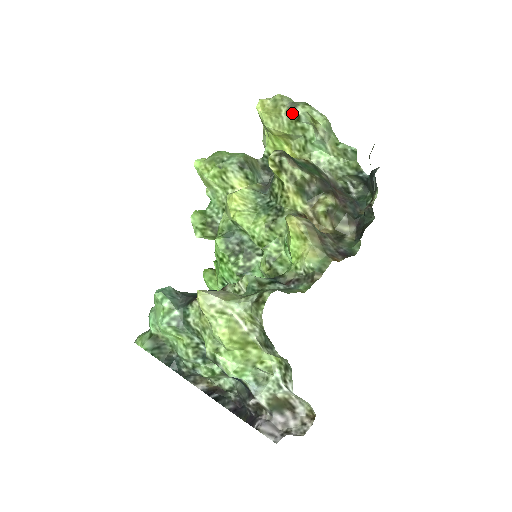
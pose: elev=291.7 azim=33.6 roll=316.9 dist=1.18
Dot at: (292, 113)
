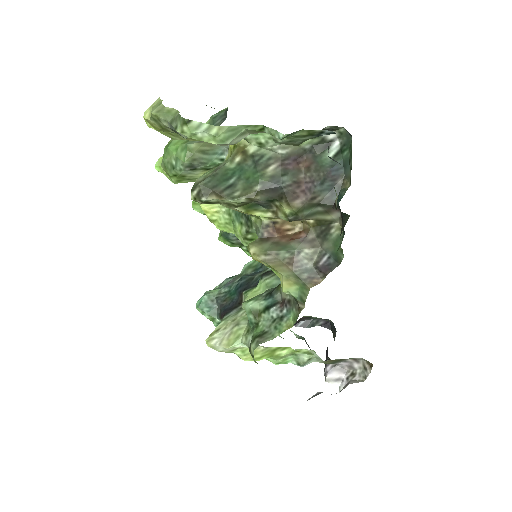
Dot at: (180, 135)
